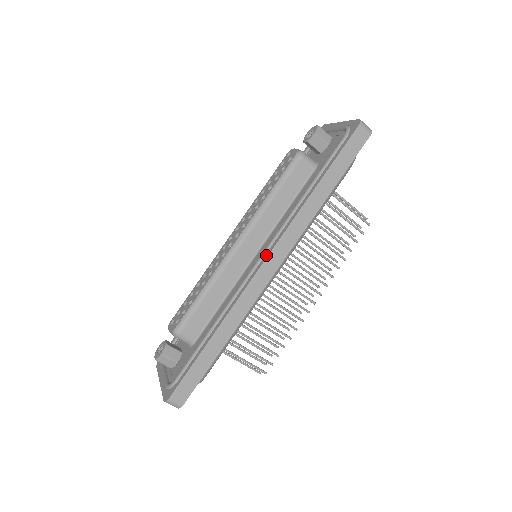
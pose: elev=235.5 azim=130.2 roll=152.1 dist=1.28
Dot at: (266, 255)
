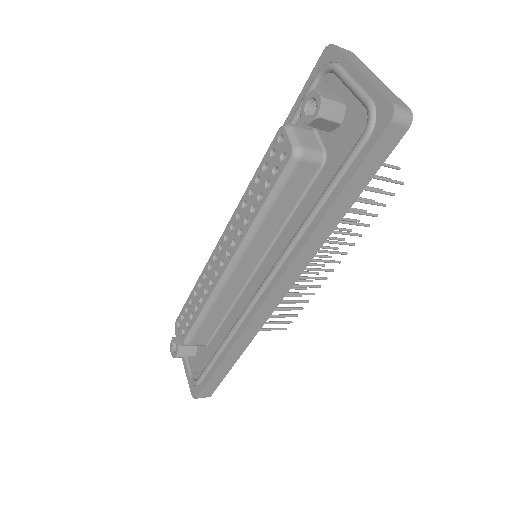
Dot at: (268, 289)
